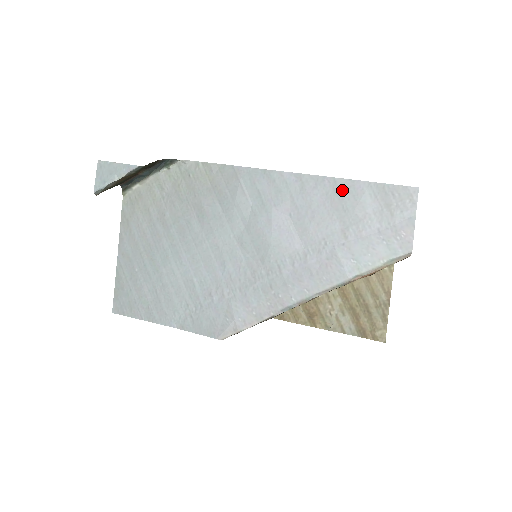
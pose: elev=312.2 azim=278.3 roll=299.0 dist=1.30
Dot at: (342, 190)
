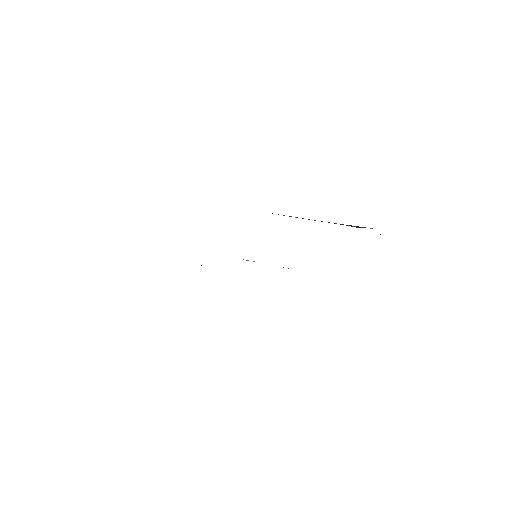
Dot at: occluded
